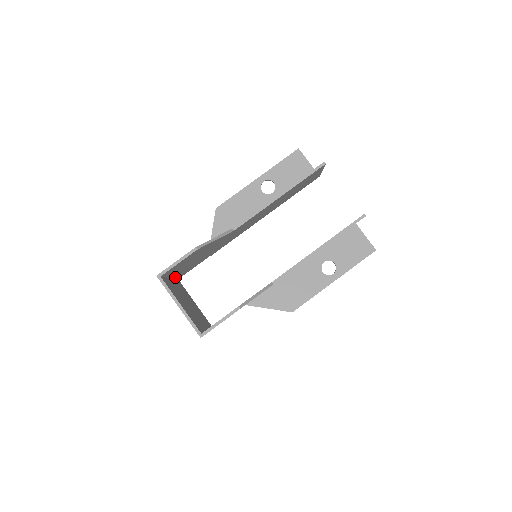
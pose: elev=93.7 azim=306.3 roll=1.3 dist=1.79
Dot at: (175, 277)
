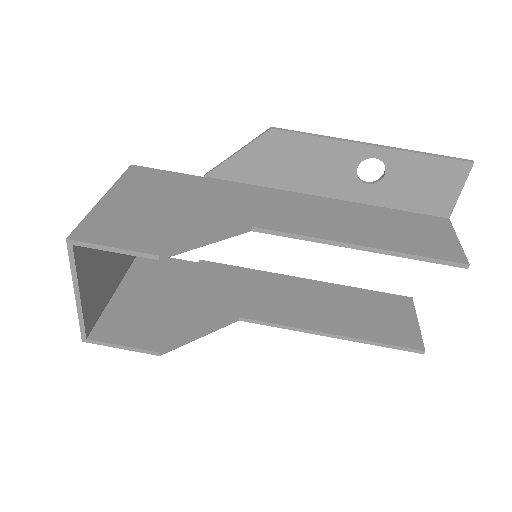
Dot at: (125, 186)
